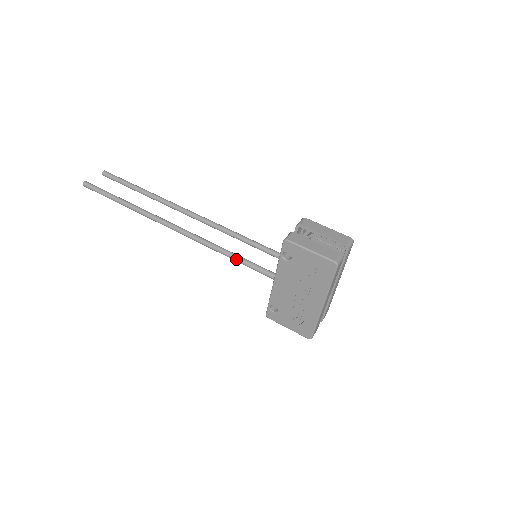
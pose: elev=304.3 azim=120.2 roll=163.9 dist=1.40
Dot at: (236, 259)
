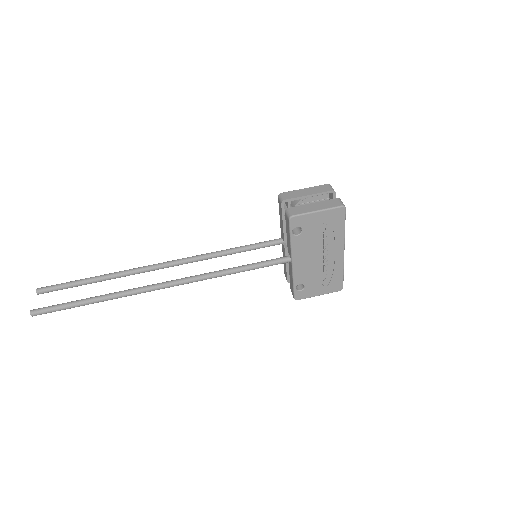
Dot at: (246, 269)
